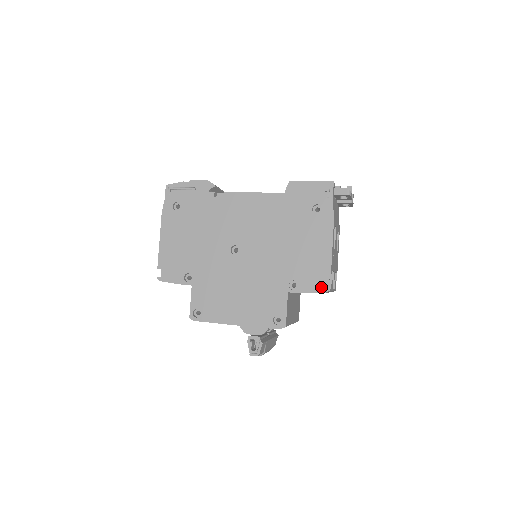
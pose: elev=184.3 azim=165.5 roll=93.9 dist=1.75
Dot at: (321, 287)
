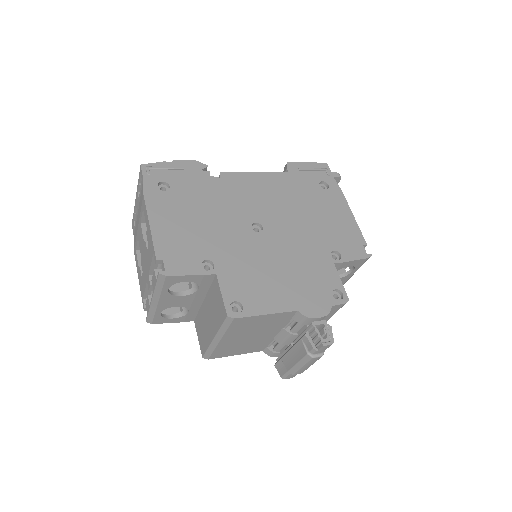
Dot at: (363, 253)
